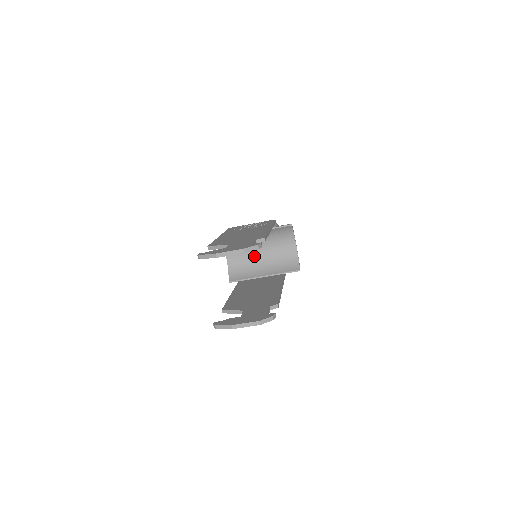
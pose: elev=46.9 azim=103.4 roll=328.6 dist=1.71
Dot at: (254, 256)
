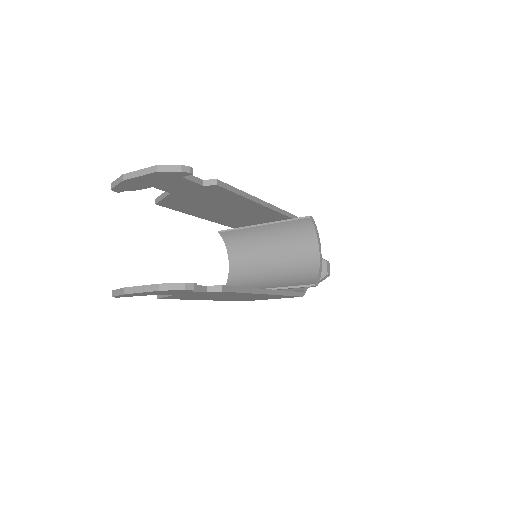
Dot at: (262, 264)
